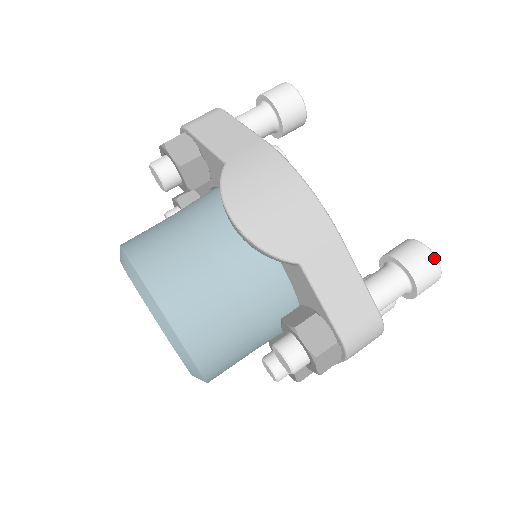
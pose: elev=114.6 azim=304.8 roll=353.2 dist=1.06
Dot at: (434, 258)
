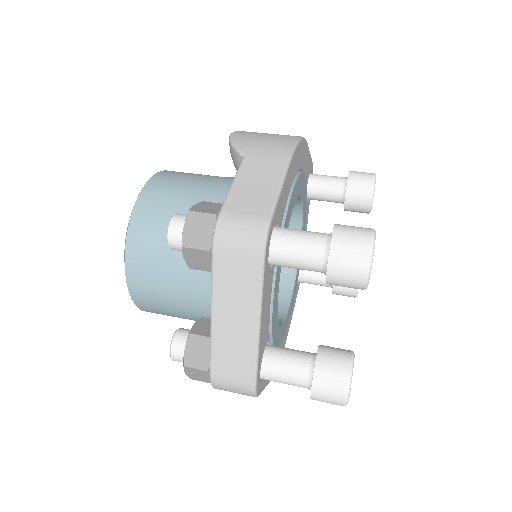
Dot at: (371, 233)
